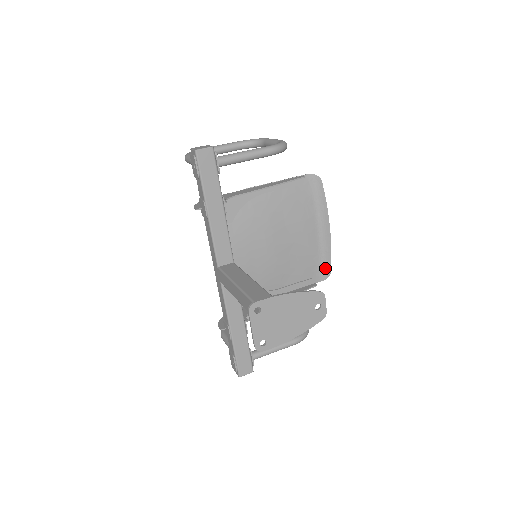
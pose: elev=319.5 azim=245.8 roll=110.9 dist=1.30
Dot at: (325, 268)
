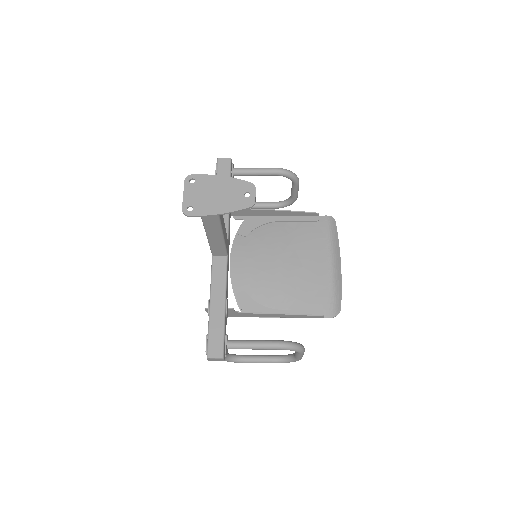
Dot at: (336, 303)
